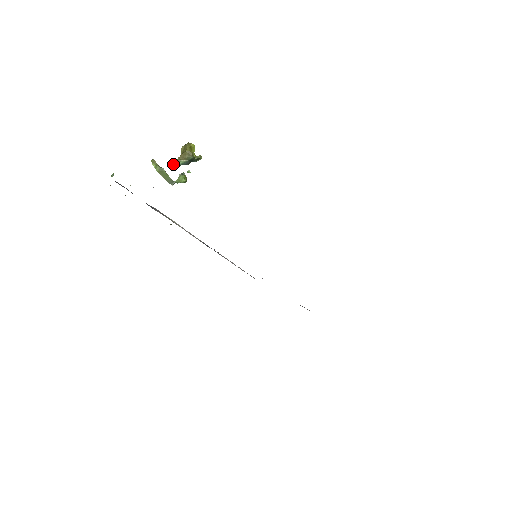
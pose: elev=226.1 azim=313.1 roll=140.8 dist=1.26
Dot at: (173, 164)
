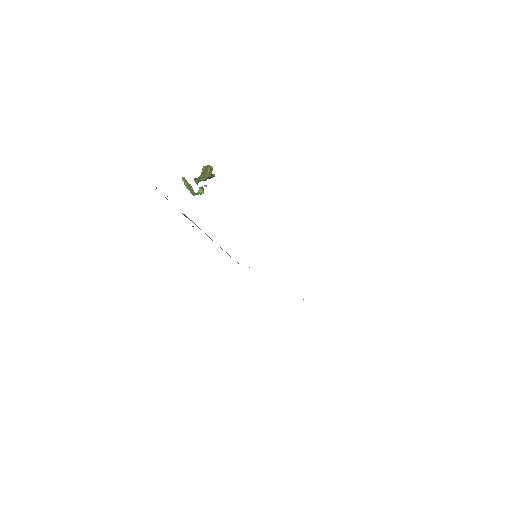
Dot at: (196, 180)
